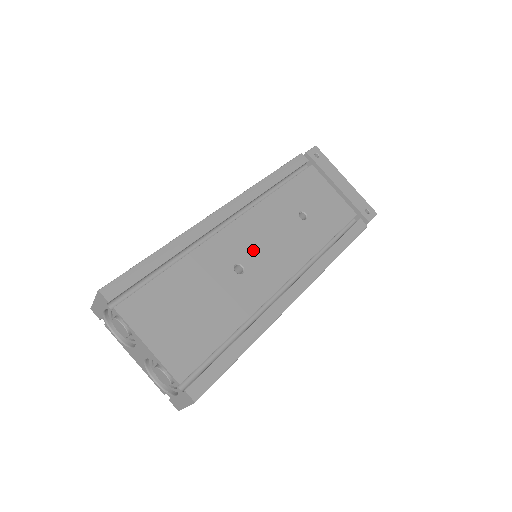
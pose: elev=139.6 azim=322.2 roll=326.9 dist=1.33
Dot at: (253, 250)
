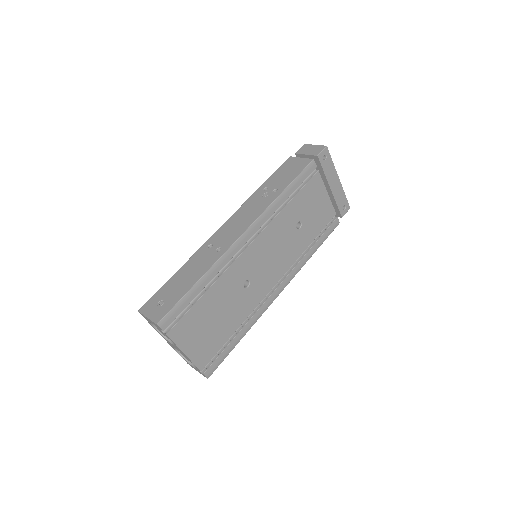
Dot at: (259, 266)
